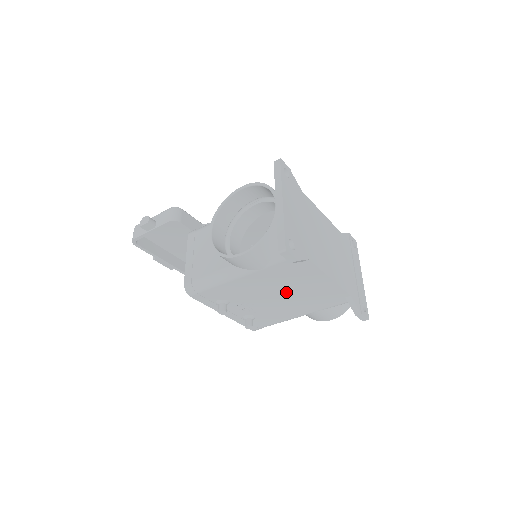
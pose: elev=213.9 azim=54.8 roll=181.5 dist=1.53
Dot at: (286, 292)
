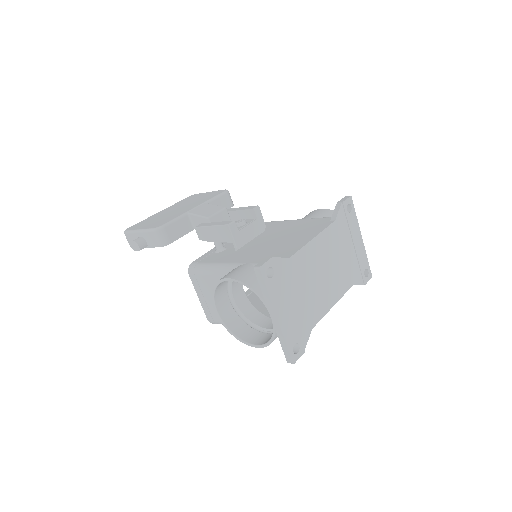
Dot at: occluded
